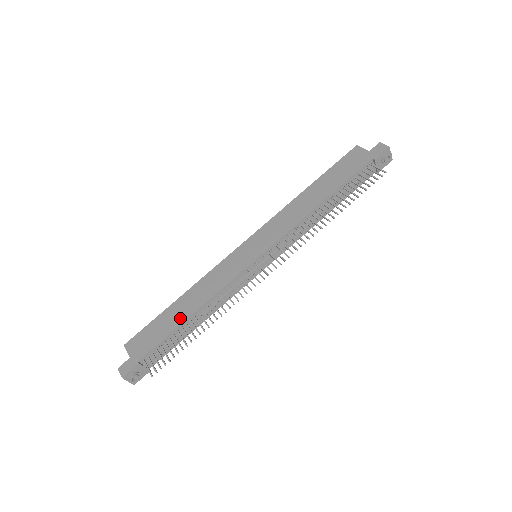
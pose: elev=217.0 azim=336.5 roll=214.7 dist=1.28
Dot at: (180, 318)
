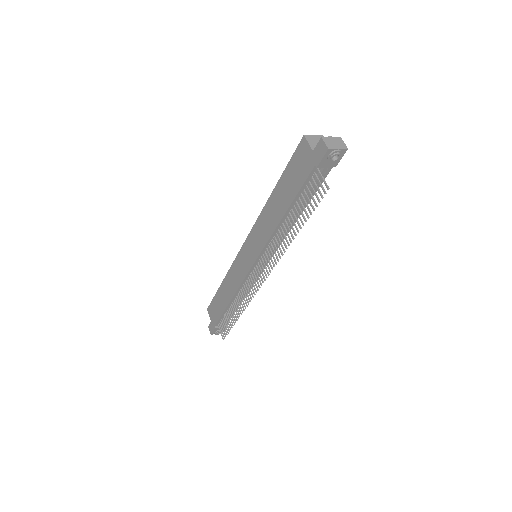
Dot at: (225, 303)
